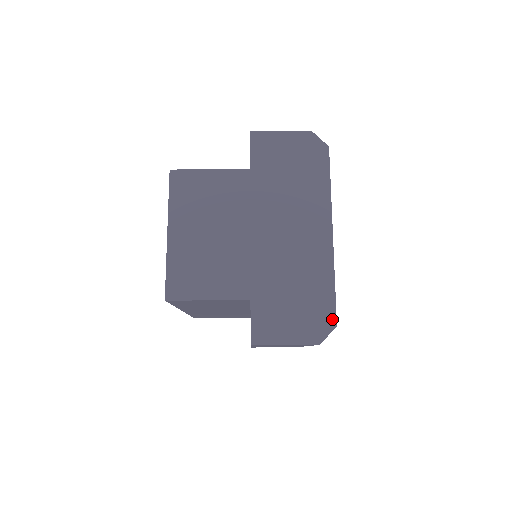
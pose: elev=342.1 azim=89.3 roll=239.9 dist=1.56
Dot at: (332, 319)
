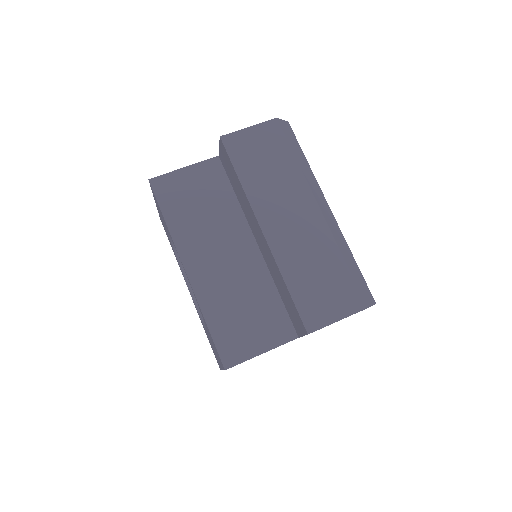
Dot at: occluded
